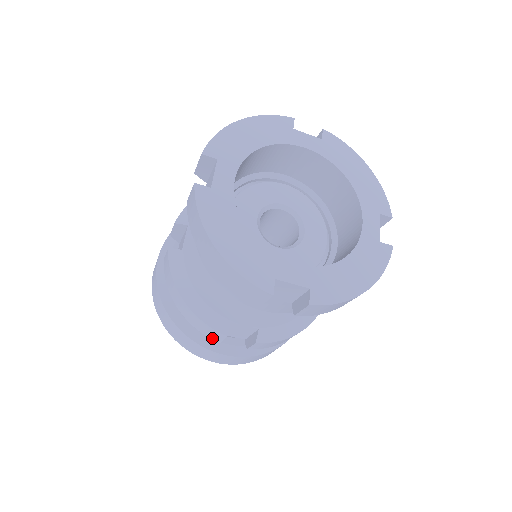
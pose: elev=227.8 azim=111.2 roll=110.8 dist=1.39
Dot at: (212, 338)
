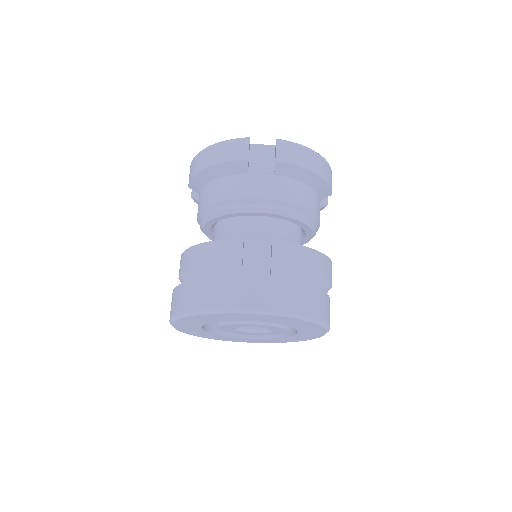
Dot at: (233, 261)
